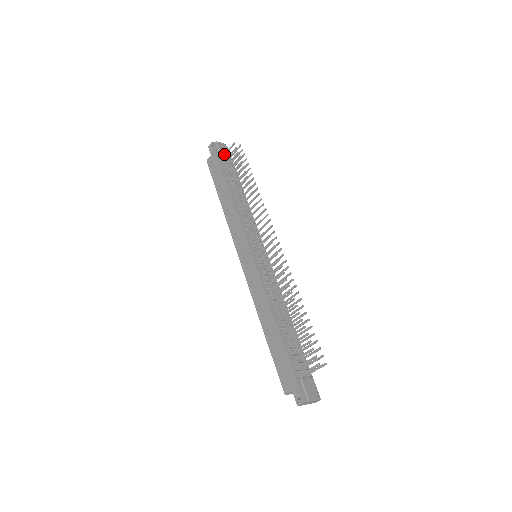
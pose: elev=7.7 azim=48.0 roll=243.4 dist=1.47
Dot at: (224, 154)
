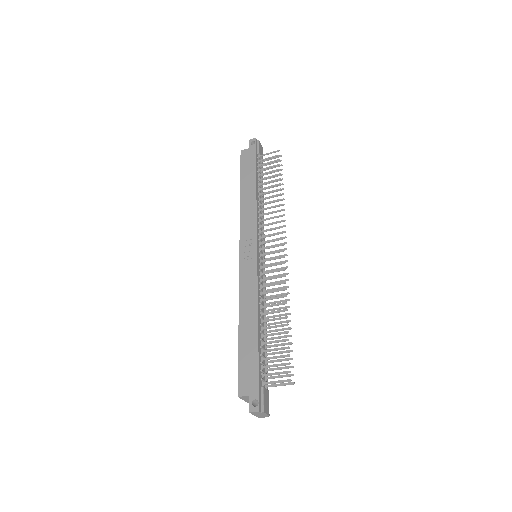
Dot at: occluded
